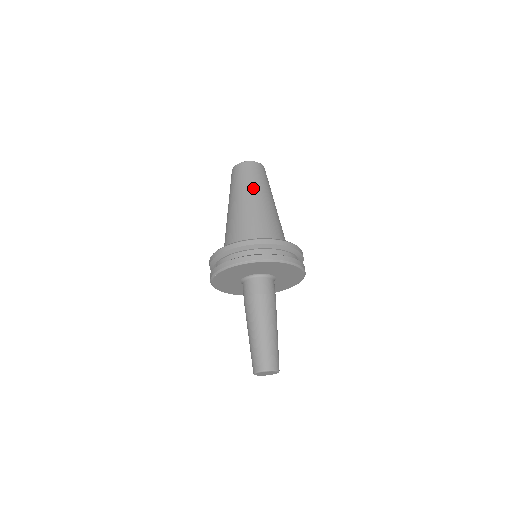
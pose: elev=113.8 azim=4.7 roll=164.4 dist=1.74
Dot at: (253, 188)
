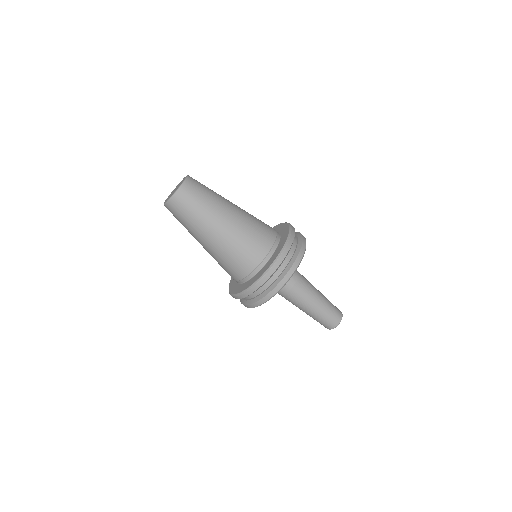
Dot at: (210, 217)
